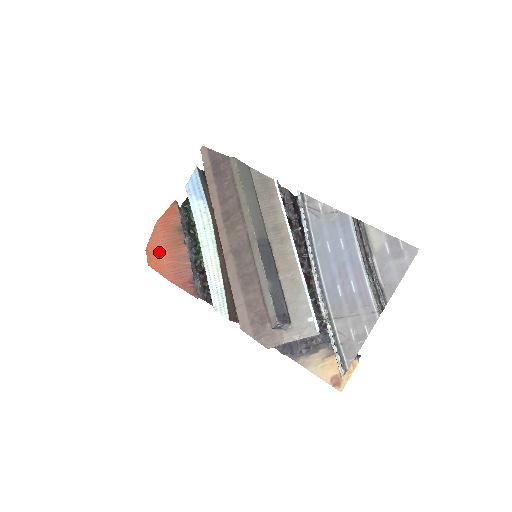
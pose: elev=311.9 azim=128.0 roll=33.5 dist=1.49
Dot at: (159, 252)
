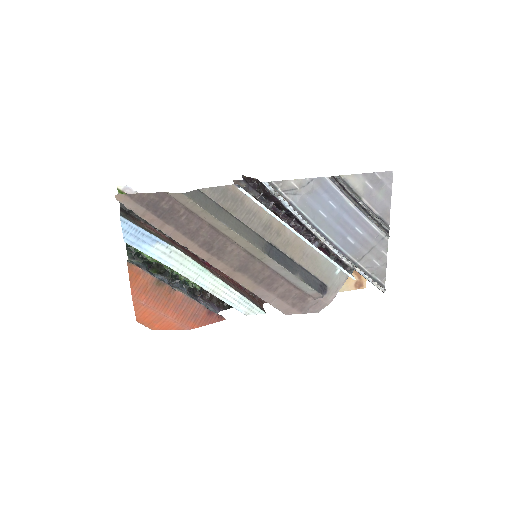
Dot at: (160, 316)
